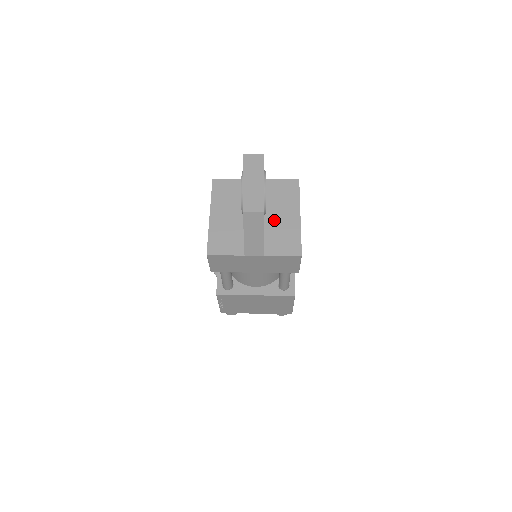
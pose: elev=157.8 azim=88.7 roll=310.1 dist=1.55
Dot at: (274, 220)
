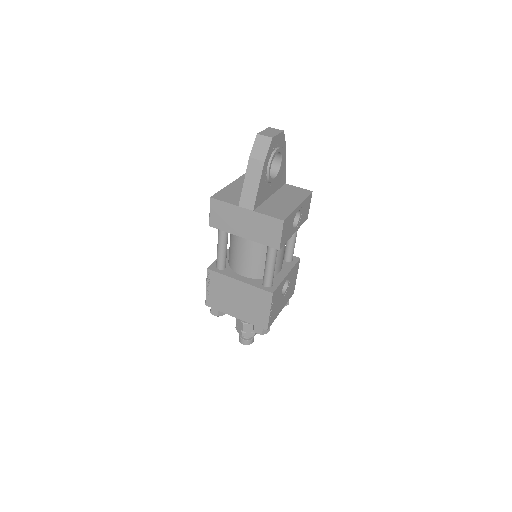
Dot at: (276, 200)
